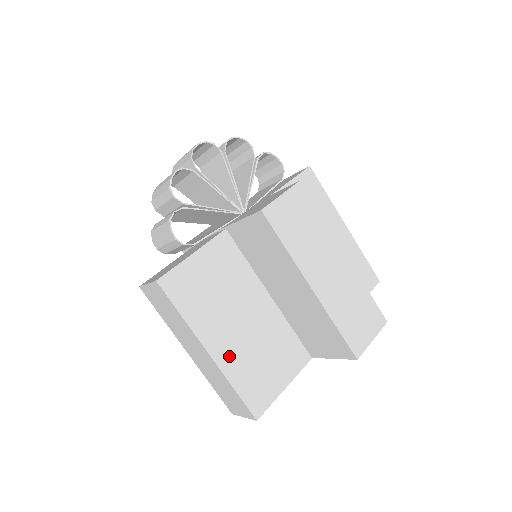
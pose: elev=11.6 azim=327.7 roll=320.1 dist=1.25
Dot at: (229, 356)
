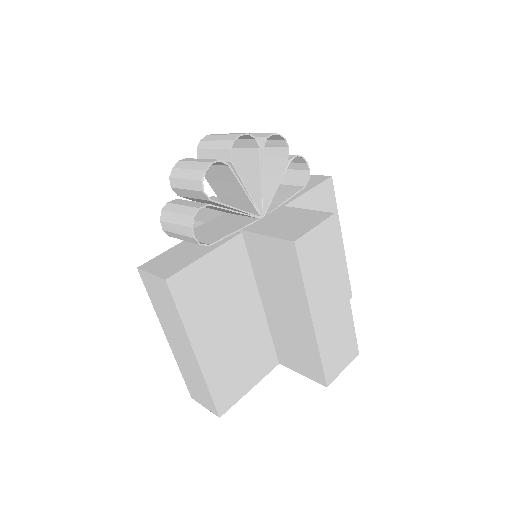
Dot at: (212, 358)
